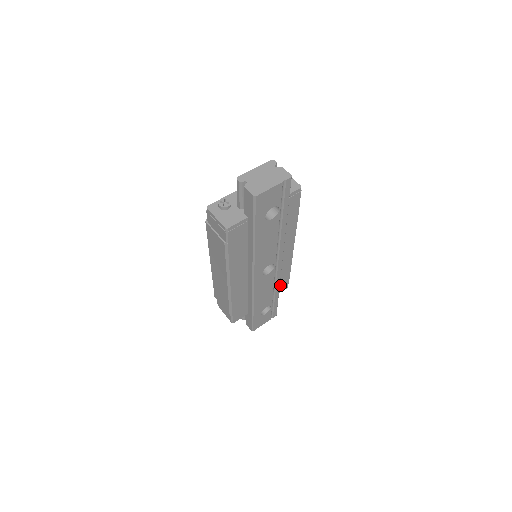
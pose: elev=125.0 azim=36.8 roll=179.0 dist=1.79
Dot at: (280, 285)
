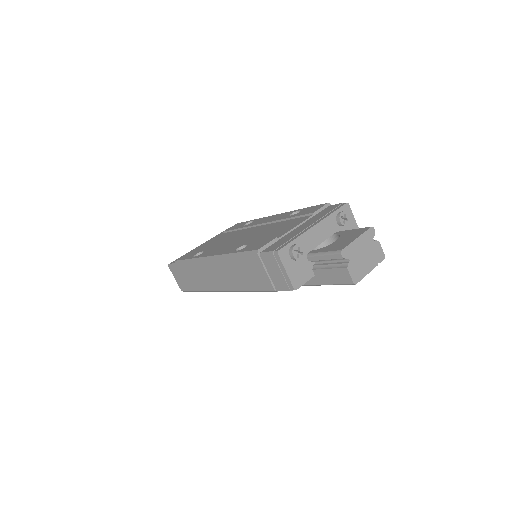
Dot at: occluded
